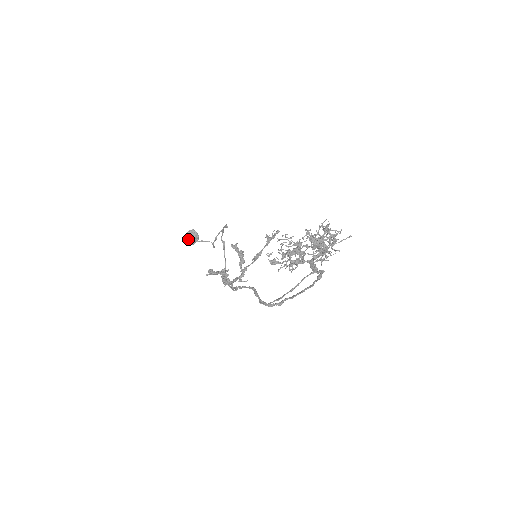
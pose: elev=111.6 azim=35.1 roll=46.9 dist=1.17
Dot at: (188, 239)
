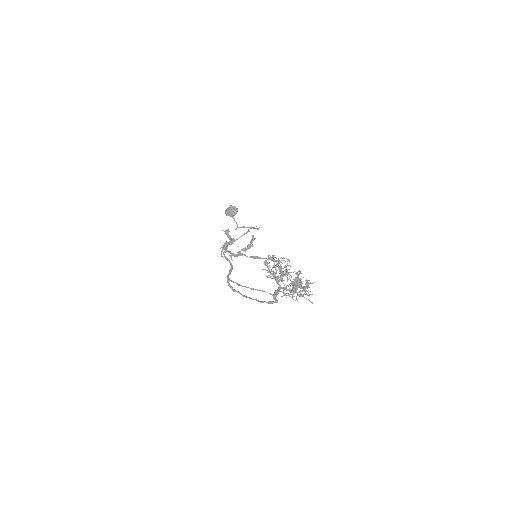
Dot at: (229, 209)
